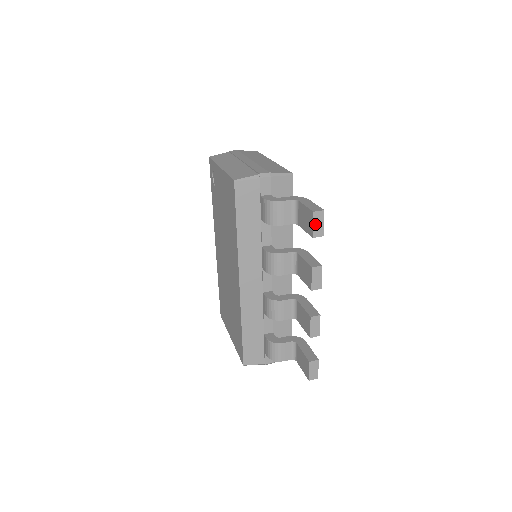
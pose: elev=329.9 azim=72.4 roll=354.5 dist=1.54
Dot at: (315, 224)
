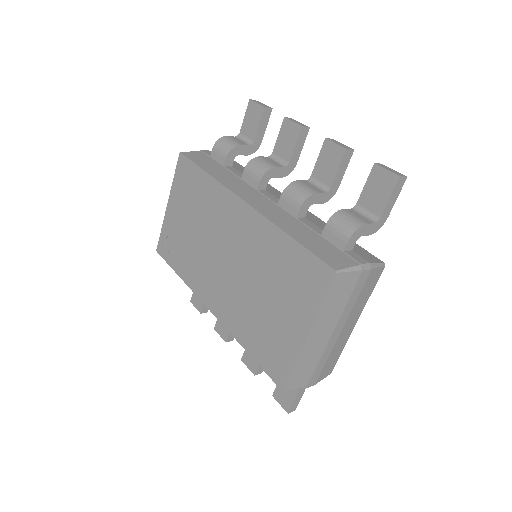
Dot at: (258, 103)
